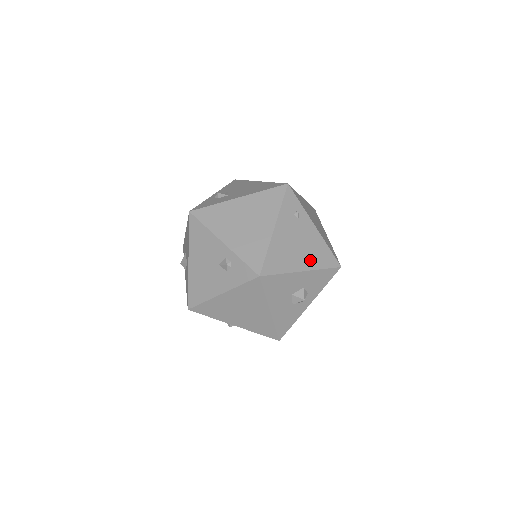
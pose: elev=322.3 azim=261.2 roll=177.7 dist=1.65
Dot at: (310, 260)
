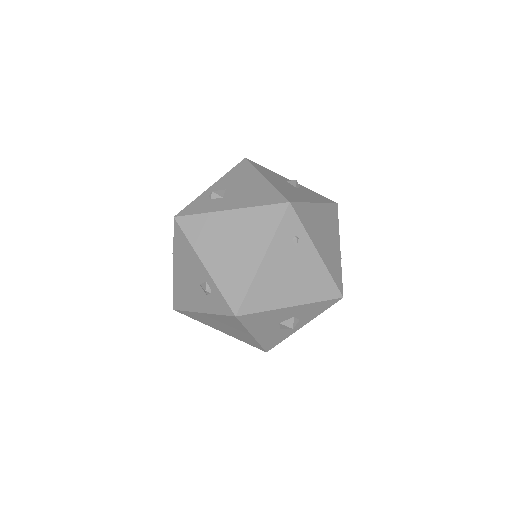
Dot at: (304, 293)
